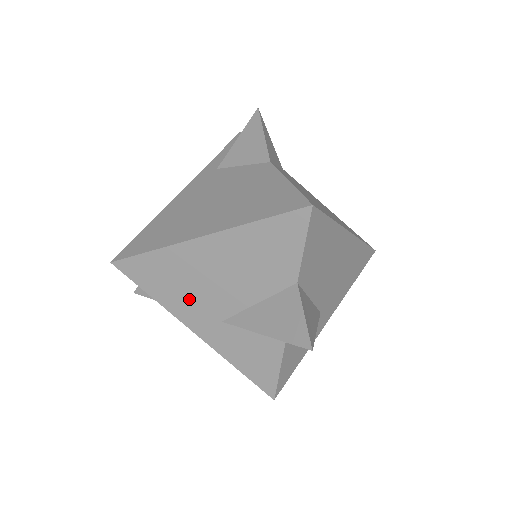
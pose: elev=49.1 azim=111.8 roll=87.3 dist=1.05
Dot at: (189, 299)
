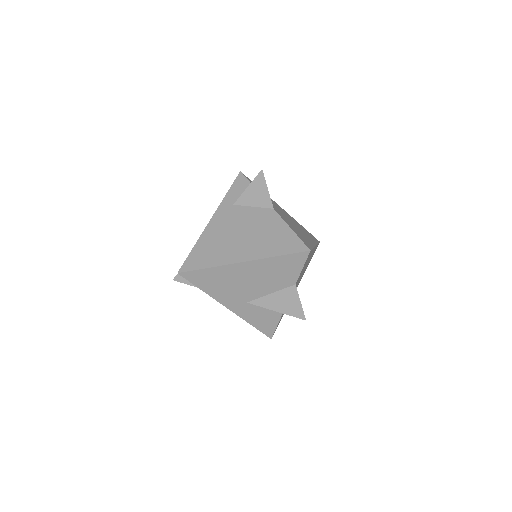
Dot at: (228, 292)
